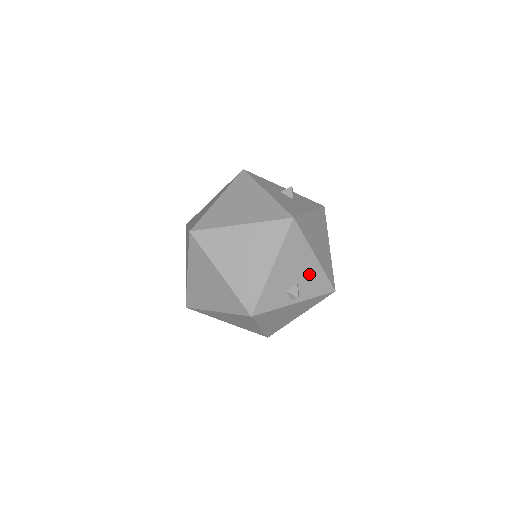
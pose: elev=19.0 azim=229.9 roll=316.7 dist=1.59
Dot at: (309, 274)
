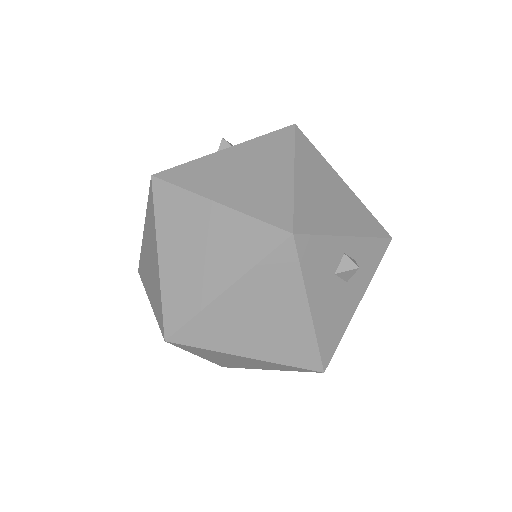
Dot at: occluded
